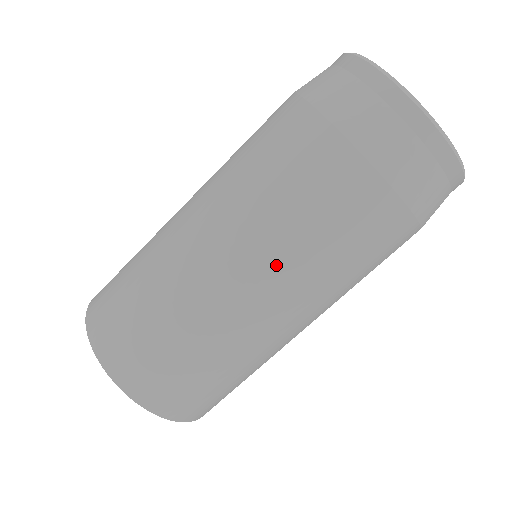
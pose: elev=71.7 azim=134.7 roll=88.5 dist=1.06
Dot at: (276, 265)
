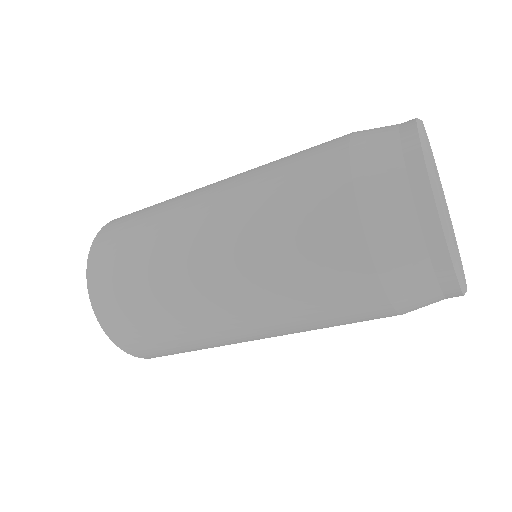
Dot at: (255, 298)
